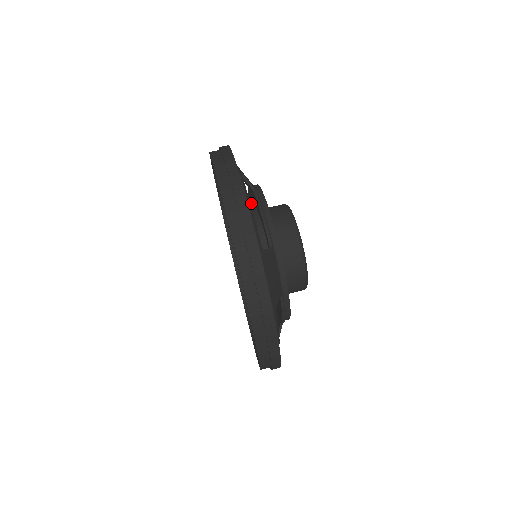
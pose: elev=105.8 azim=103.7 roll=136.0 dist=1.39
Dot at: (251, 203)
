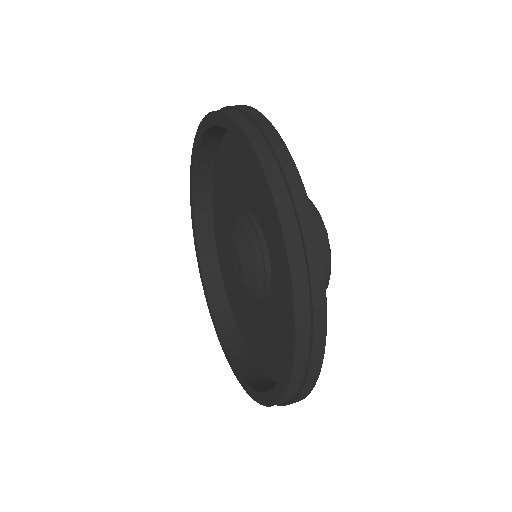
Dot at: occluded
